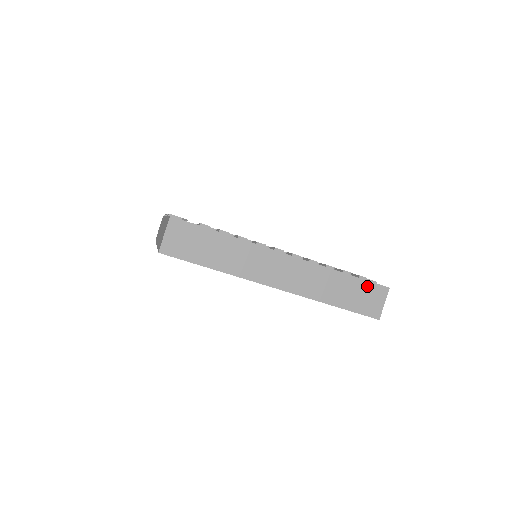
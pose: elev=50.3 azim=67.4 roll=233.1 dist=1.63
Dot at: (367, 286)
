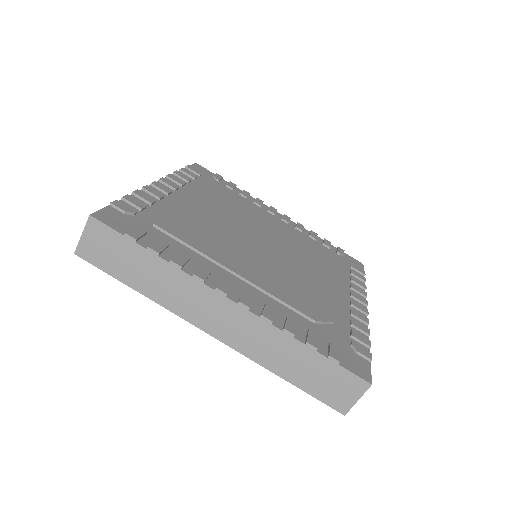
Dot at: (338, 372)
